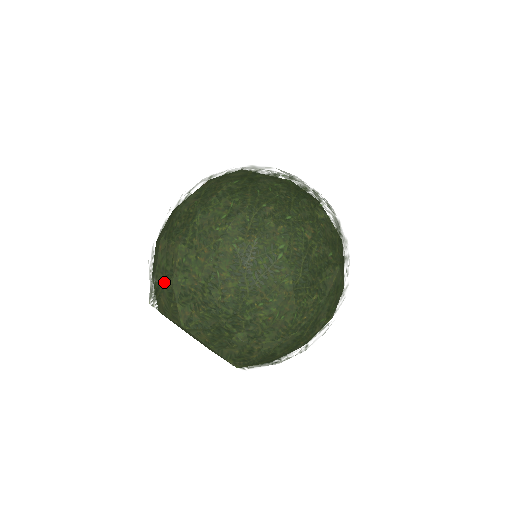
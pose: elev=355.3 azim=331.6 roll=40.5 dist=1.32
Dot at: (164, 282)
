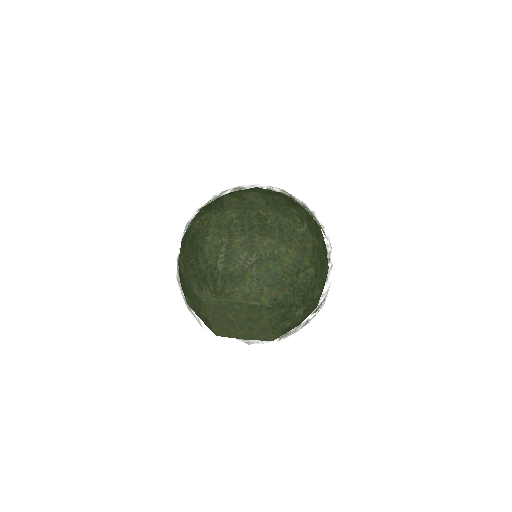
Dot at: (250, 269)
